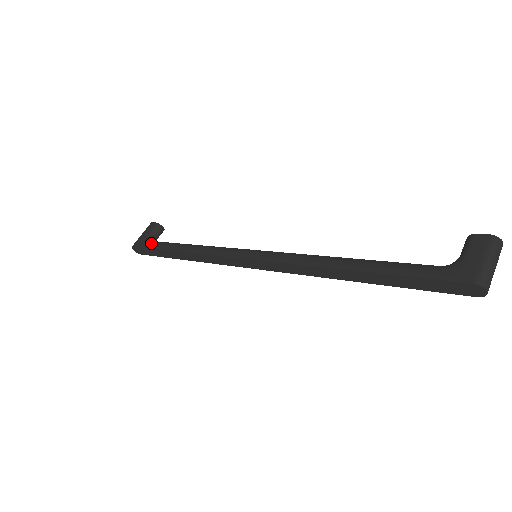
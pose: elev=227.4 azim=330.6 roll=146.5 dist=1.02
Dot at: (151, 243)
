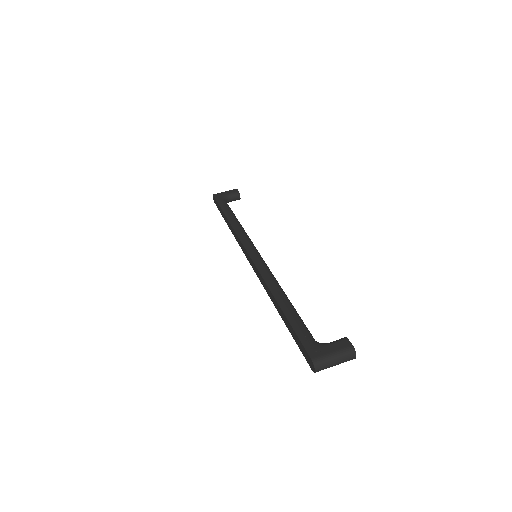
Dot at: (222, 201)
